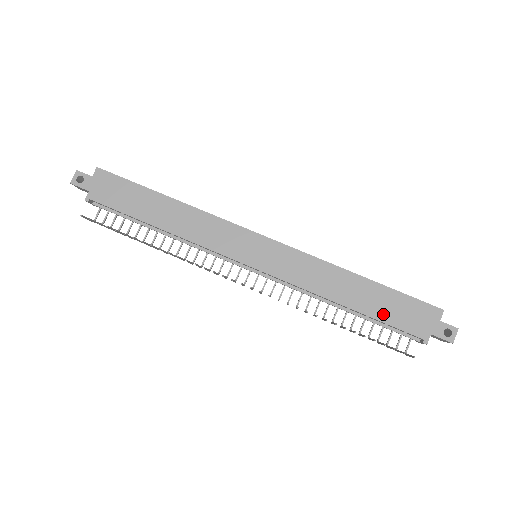
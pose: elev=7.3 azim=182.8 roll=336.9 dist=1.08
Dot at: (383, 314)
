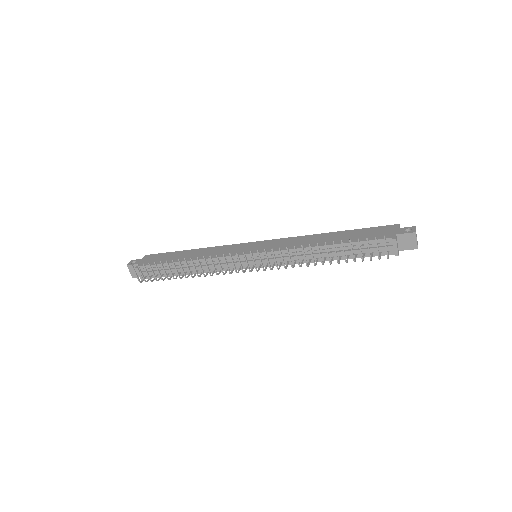
Dot at: (355, 239)
